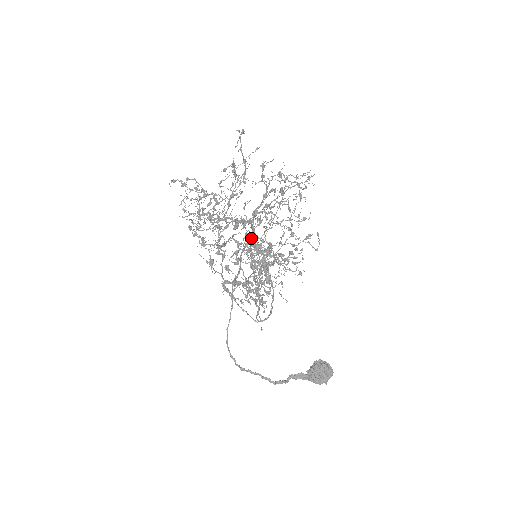
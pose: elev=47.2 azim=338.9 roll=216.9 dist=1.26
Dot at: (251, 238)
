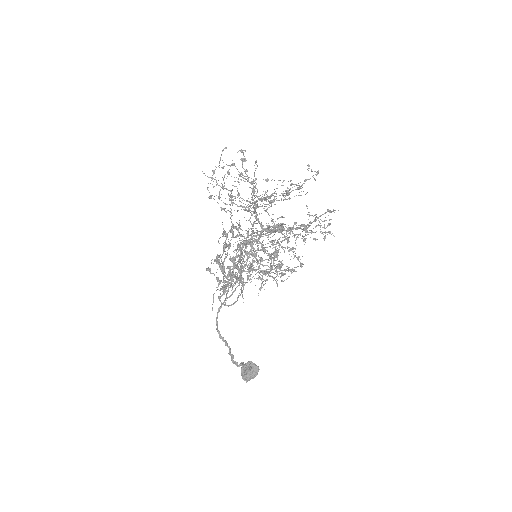
Dot at: (250, 238)
